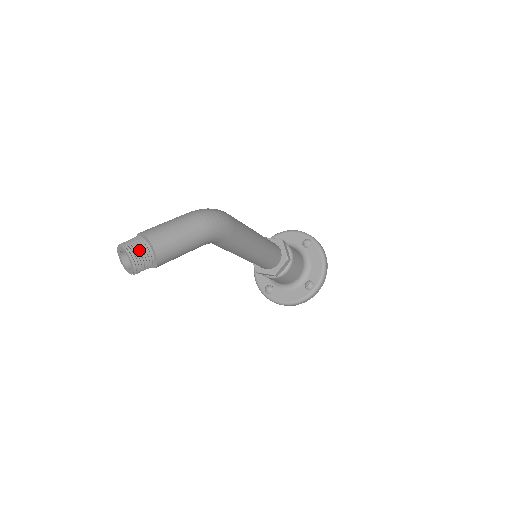
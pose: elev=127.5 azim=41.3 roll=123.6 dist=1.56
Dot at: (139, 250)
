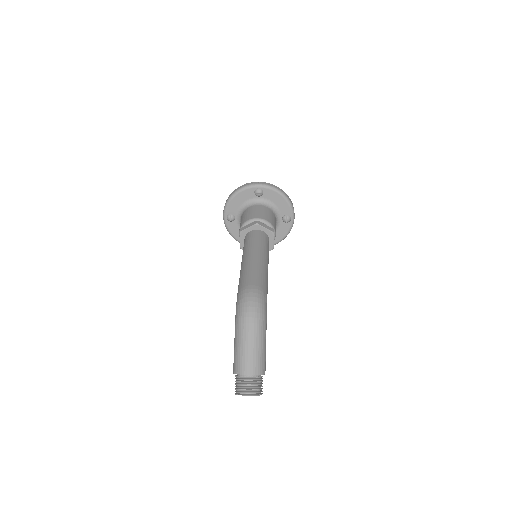
Dot at: (254, 386)
